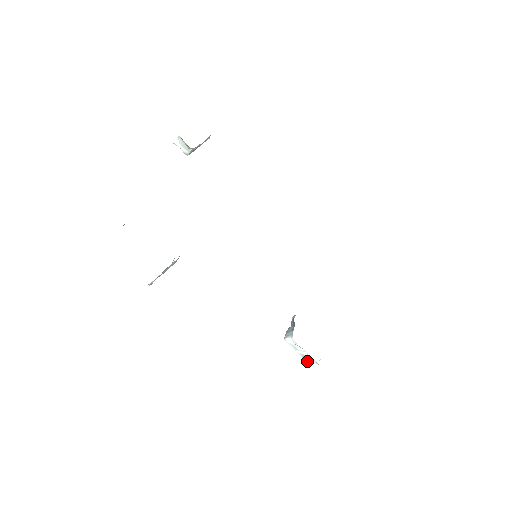
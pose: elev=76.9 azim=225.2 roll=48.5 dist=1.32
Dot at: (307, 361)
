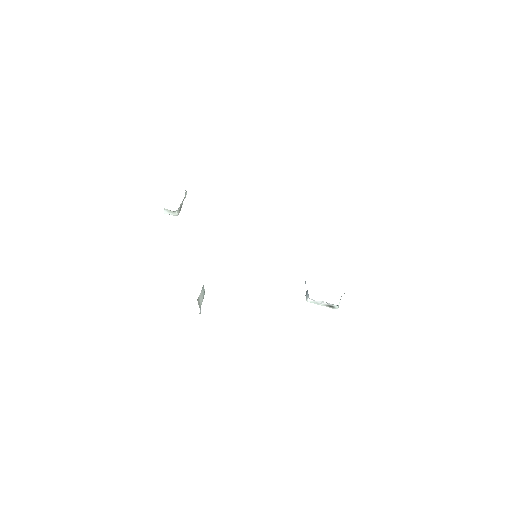
Dot at: (331, 307)
